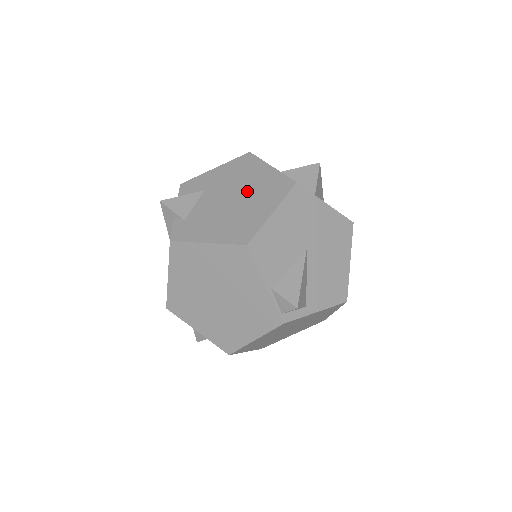
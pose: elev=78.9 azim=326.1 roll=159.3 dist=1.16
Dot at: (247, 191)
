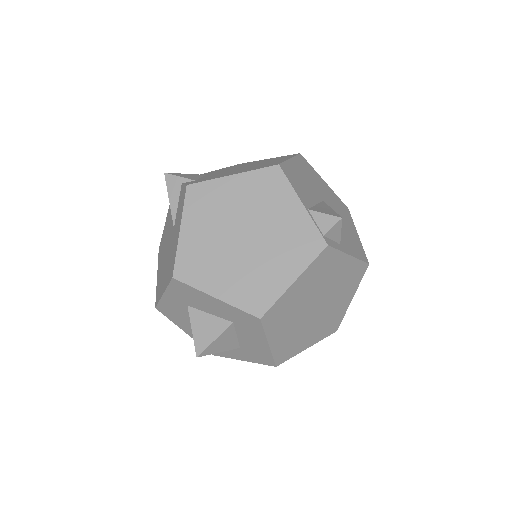
Dot at: (254, 164)
